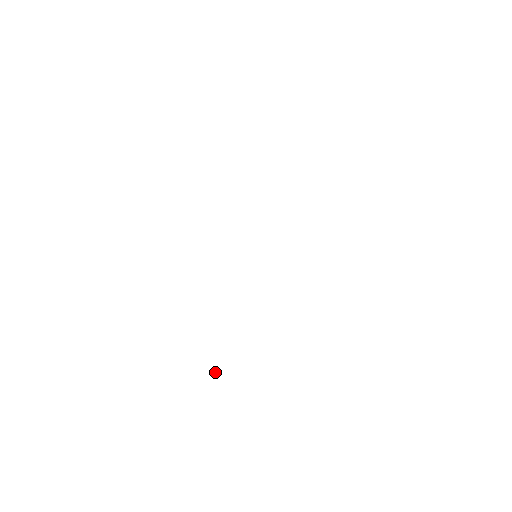
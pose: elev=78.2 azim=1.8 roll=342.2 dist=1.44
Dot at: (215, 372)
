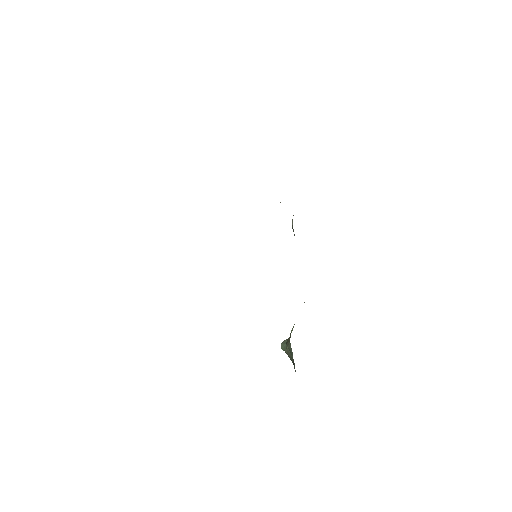
Dot at: (283, 349)
